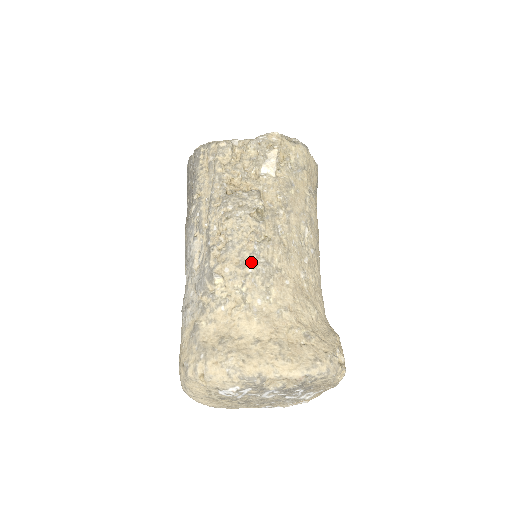
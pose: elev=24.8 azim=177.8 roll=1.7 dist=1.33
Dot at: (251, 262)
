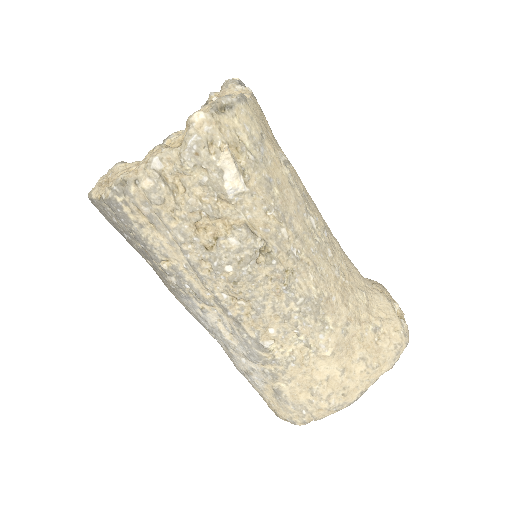
Dot at: (292, 310)
